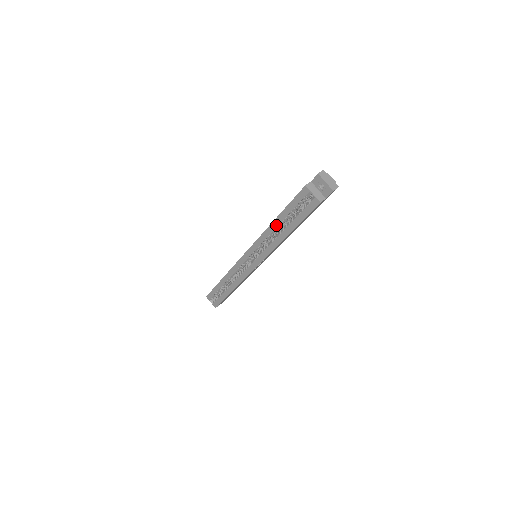
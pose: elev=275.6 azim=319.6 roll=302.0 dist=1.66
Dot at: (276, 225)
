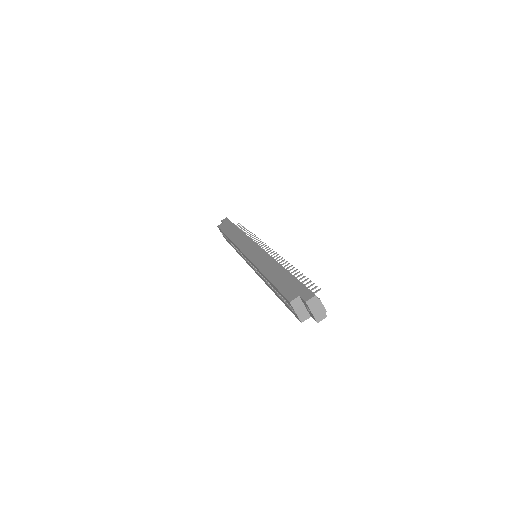
Dot at: (266, 279)
